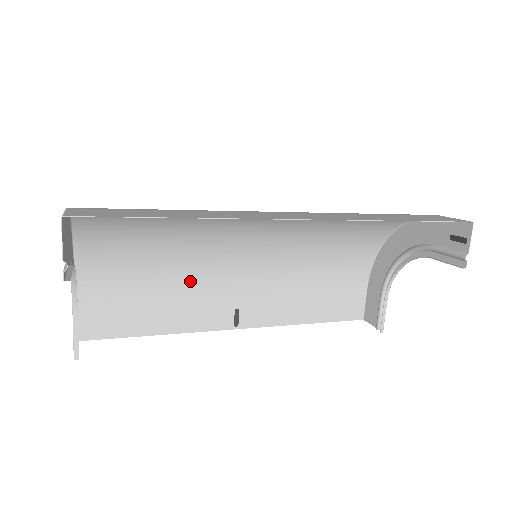
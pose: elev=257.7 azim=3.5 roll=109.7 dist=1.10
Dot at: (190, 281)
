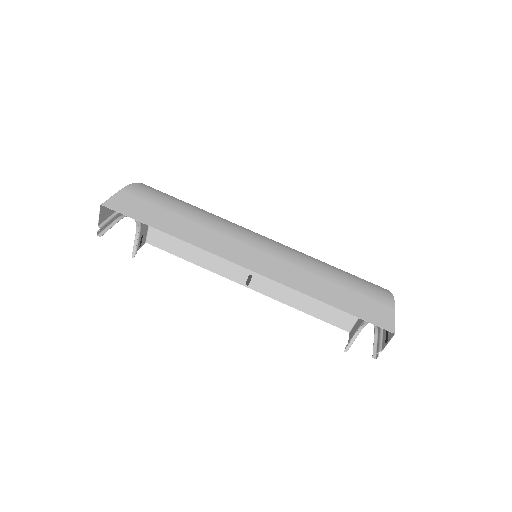
Dot at: occluded
